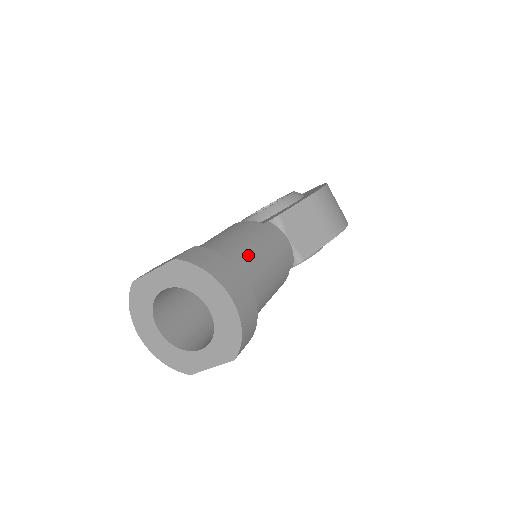
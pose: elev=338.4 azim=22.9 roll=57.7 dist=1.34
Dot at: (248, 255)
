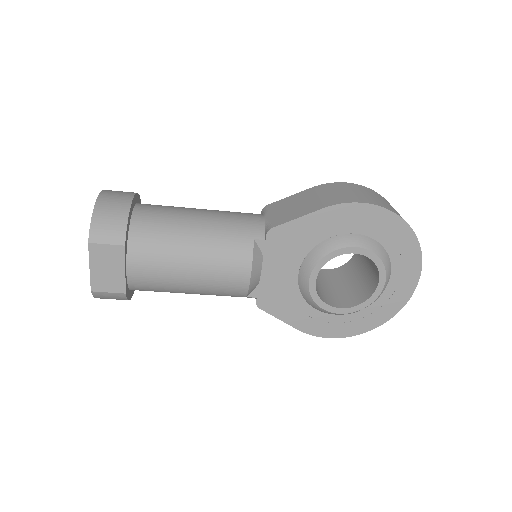
Dot at: (180, 207)
